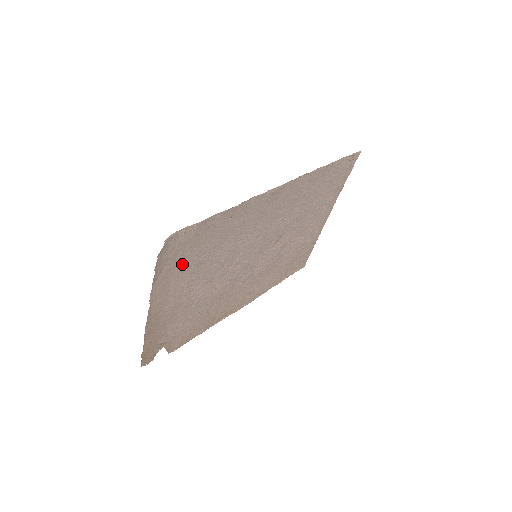
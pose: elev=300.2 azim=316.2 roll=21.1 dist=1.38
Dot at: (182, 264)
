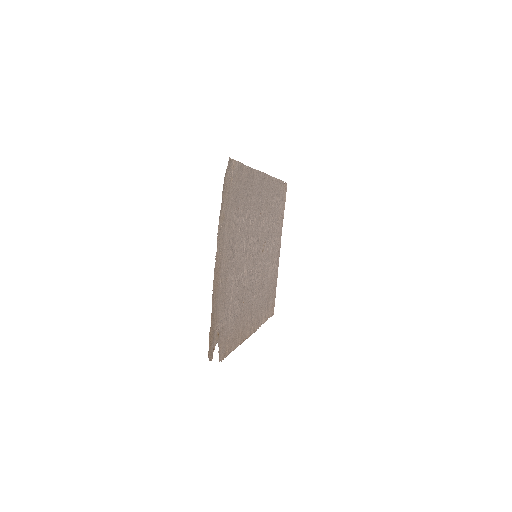
Dot at: (230, 210)
